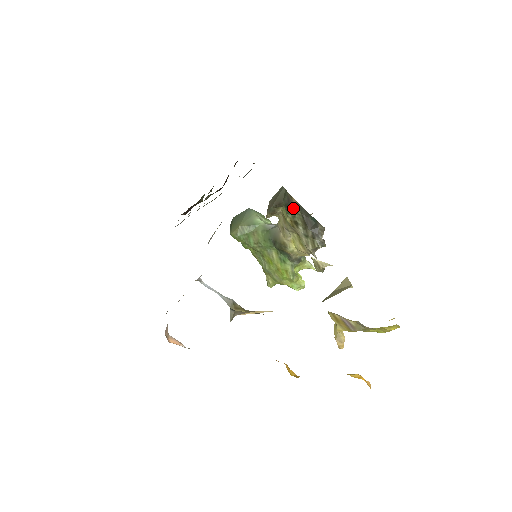
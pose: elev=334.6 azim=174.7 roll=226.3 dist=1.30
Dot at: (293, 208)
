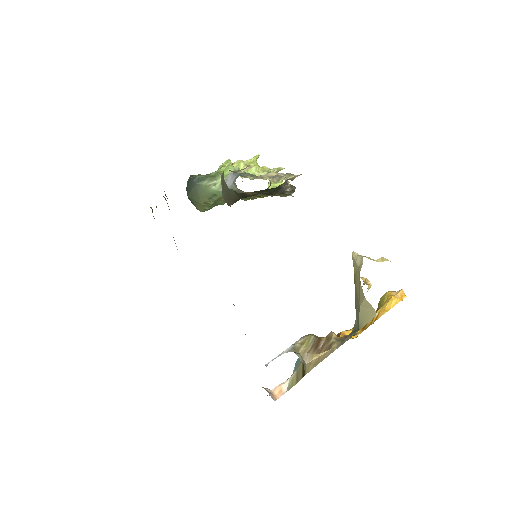
Dot at: (251, 195)
